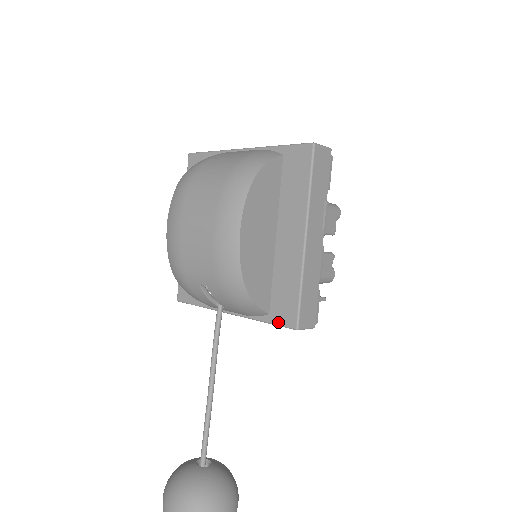
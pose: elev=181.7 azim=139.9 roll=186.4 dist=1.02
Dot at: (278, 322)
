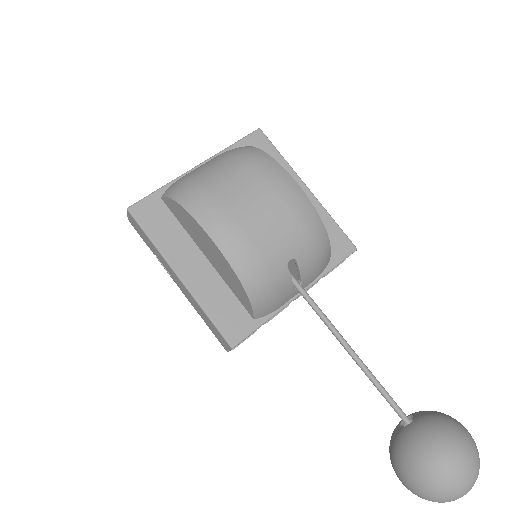
Dot at: (341, 258)
